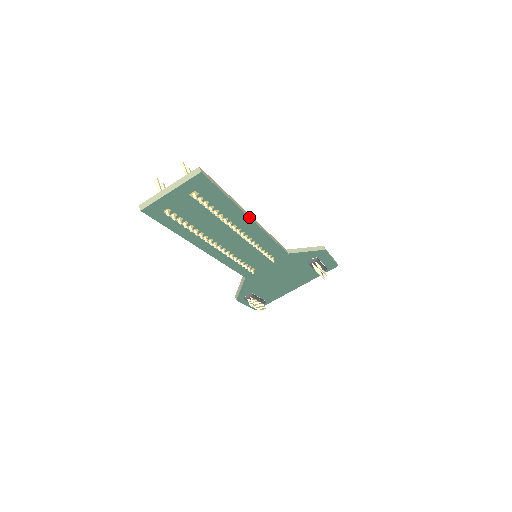
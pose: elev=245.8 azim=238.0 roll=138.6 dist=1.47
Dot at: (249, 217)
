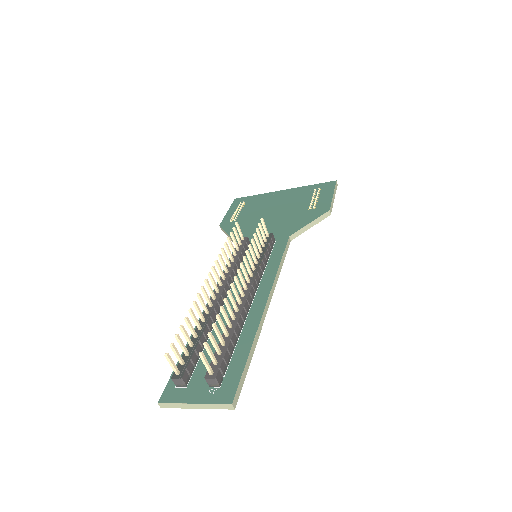
Dot at: (265, 315)
